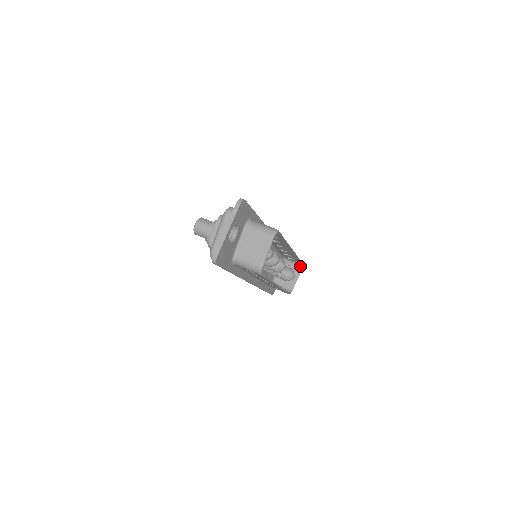
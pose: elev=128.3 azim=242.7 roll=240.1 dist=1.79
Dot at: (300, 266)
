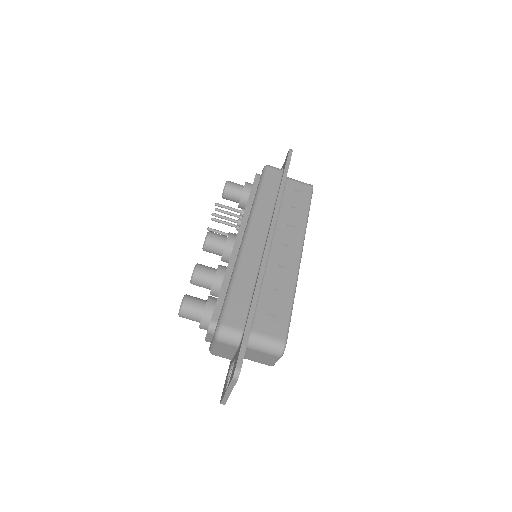
Dot at: occluded
